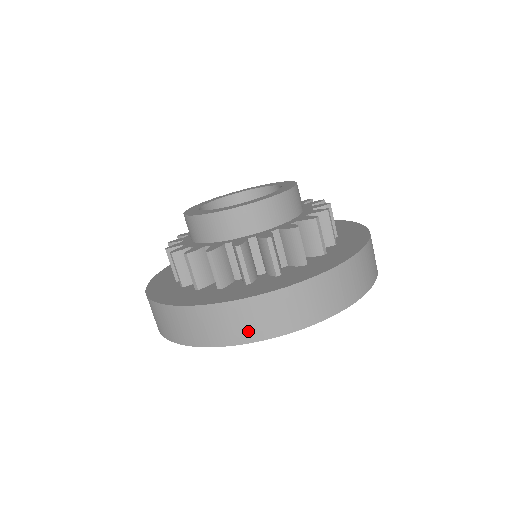
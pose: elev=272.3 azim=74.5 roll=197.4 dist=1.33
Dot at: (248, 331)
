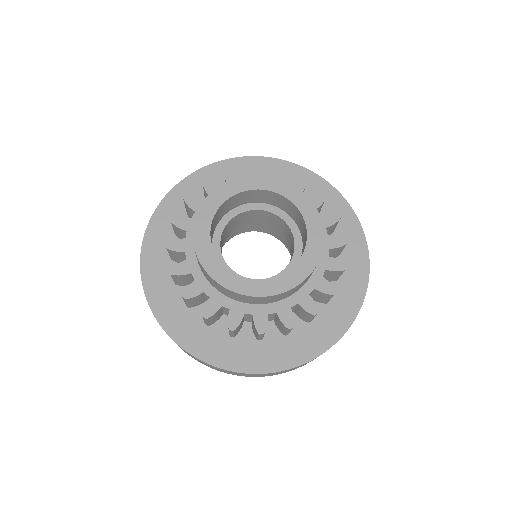
Dot at: (218, 370)
